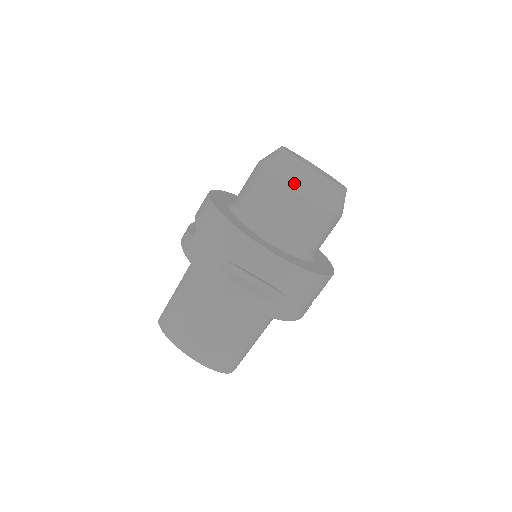
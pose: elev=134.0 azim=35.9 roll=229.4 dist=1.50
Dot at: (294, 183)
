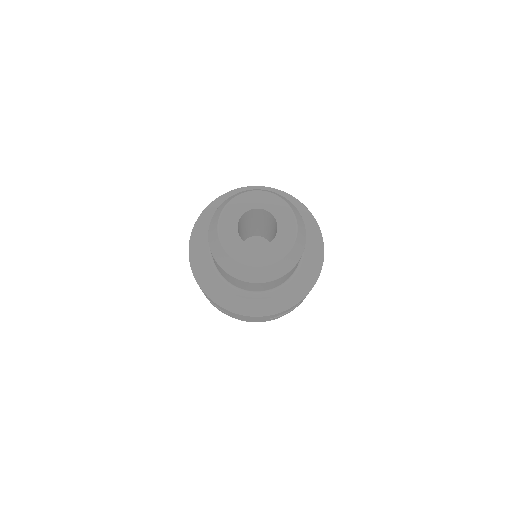
Dot at: (273, 277)
